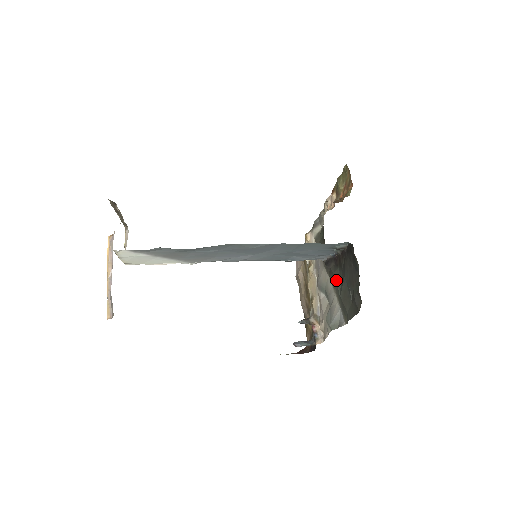
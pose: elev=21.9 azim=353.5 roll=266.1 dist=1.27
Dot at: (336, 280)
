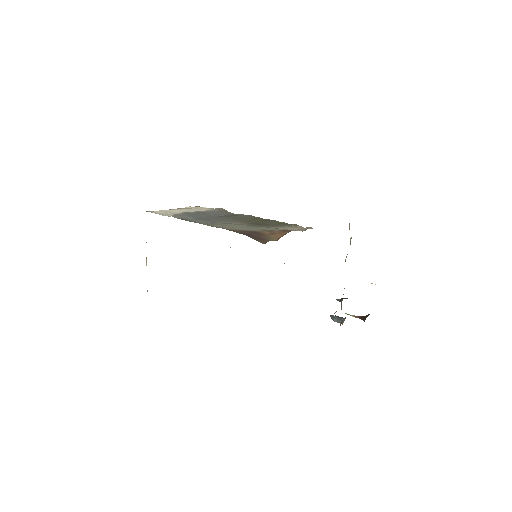
Dot at: occluded
